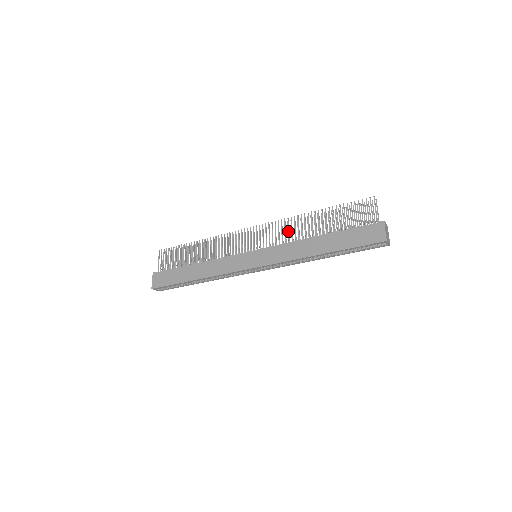
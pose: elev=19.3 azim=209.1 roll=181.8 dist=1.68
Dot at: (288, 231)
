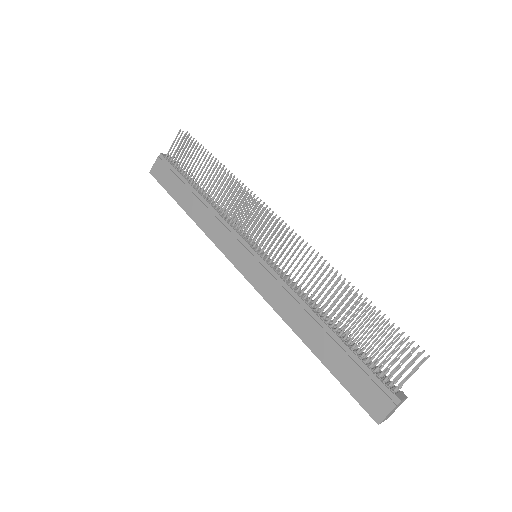
Dot at: occluded
